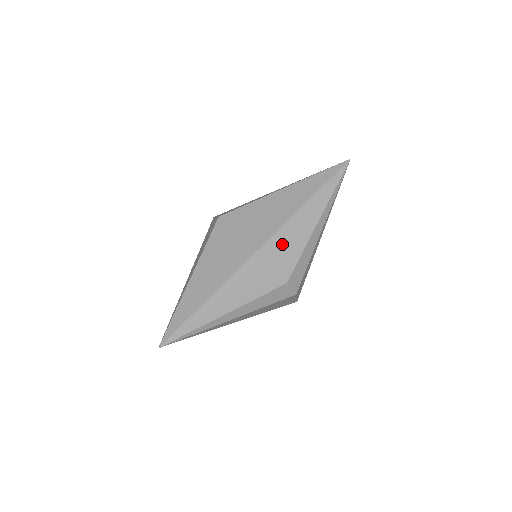
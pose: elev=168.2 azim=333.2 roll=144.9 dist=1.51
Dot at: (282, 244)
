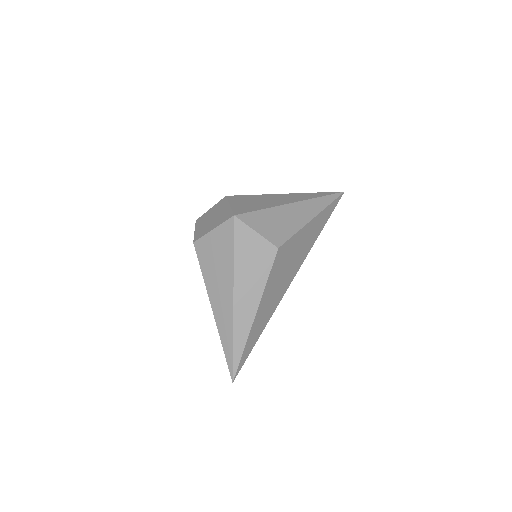
Dot at: occluded
